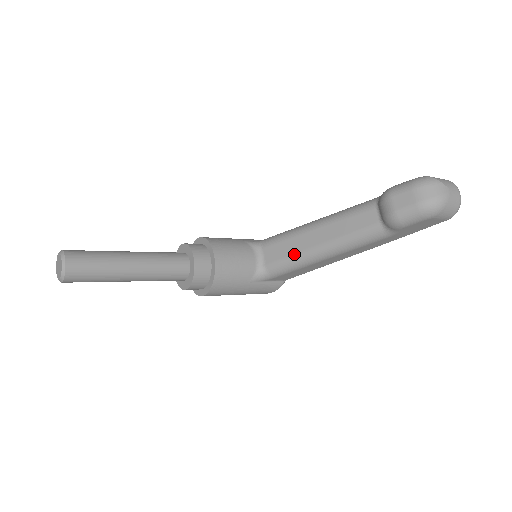
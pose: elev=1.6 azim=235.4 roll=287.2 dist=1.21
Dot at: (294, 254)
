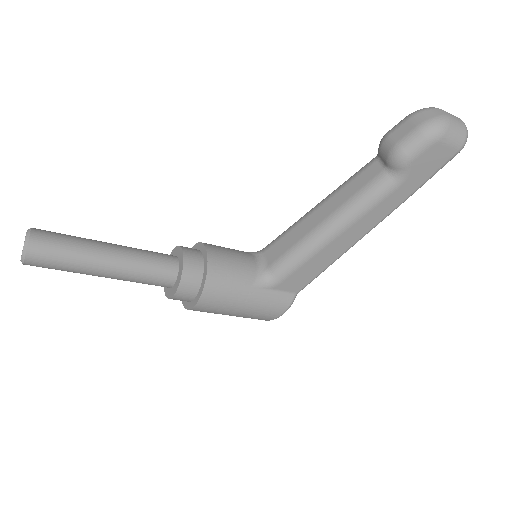
Dot at: (298, 241)
